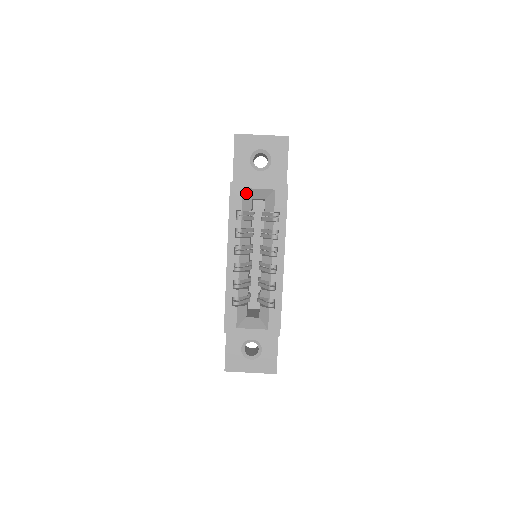
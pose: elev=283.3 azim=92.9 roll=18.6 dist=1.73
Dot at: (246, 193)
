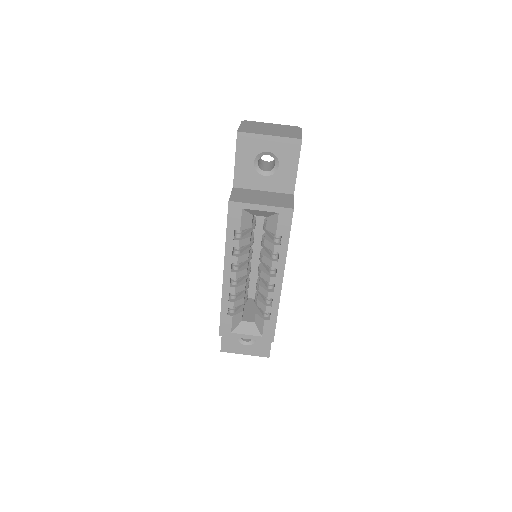
Dot at: (246, 212)
